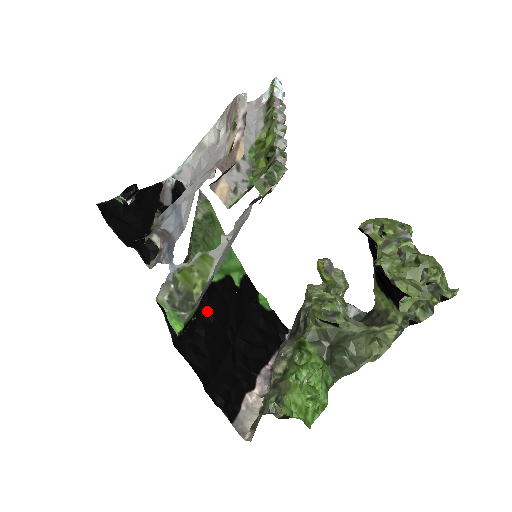
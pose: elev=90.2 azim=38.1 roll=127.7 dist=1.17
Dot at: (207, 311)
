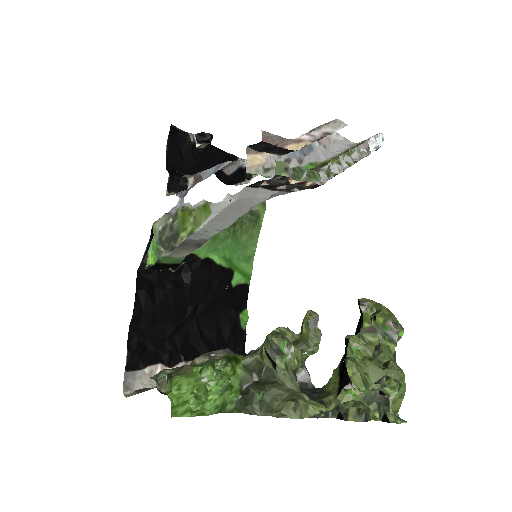
Dot at: (188, 276)
